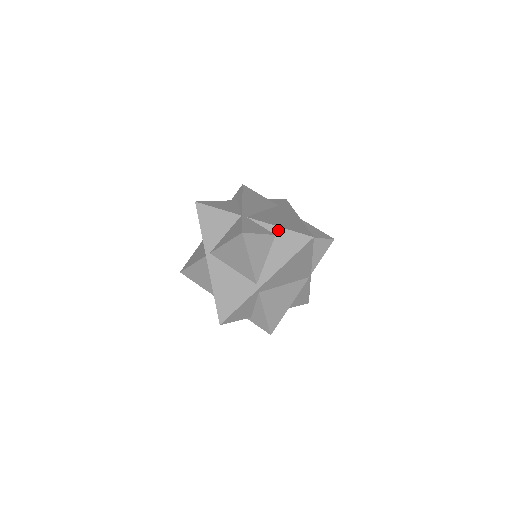
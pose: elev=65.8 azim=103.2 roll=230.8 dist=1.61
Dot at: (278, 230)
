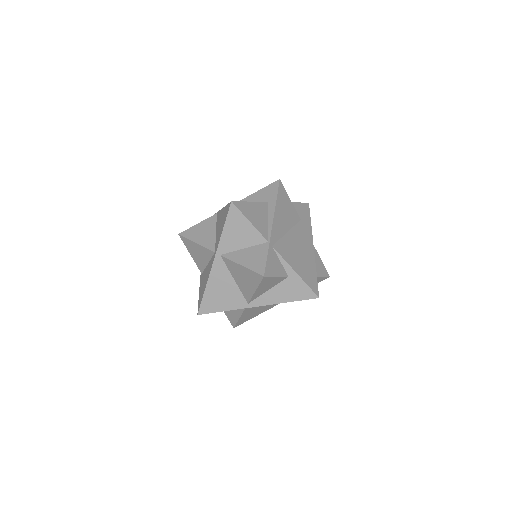
Dot at: (293, 274)
